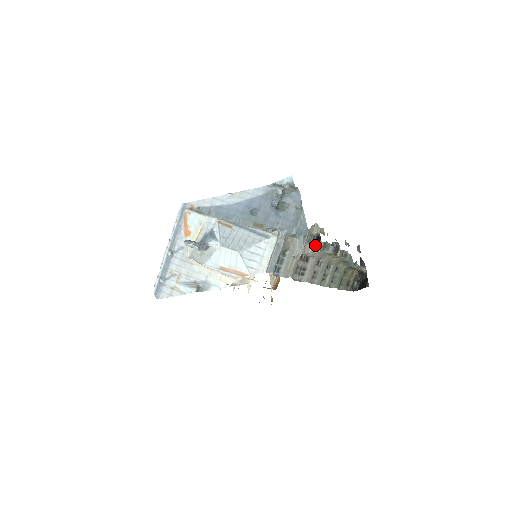
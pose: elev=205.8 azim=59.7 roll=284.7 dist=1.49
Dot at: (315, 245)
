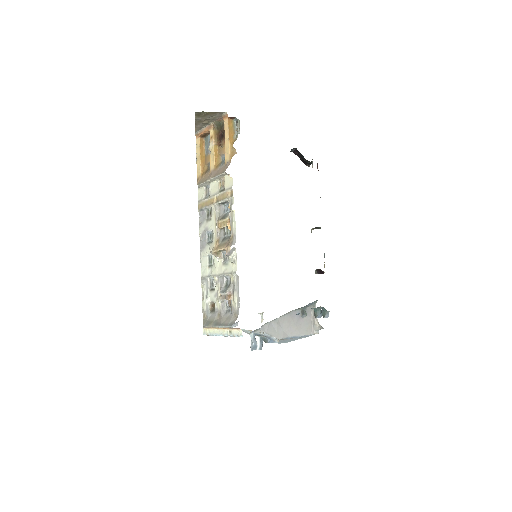
Dot at: (317, 272)
